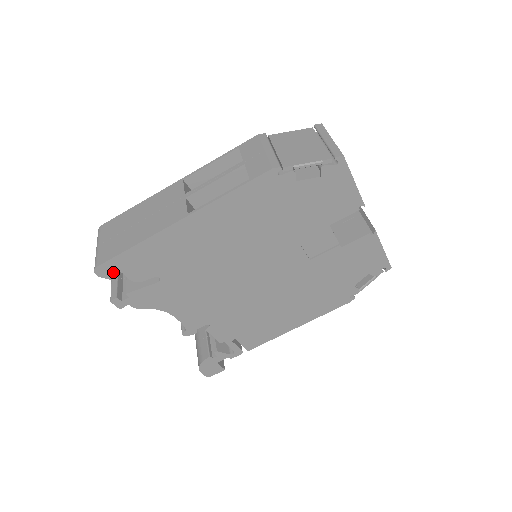
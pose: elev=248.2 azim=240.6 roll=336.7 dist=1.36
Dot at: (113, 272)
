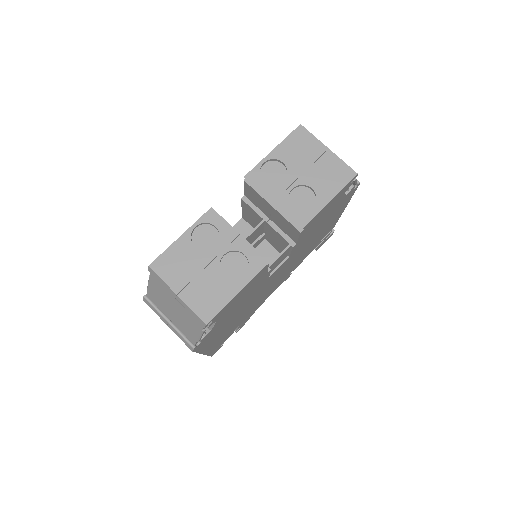
Dot at: occluded
